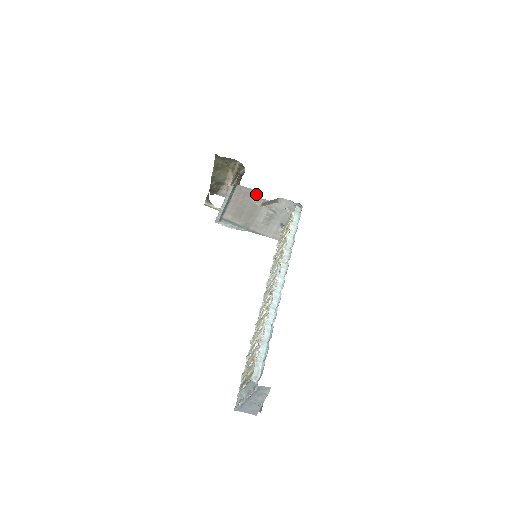
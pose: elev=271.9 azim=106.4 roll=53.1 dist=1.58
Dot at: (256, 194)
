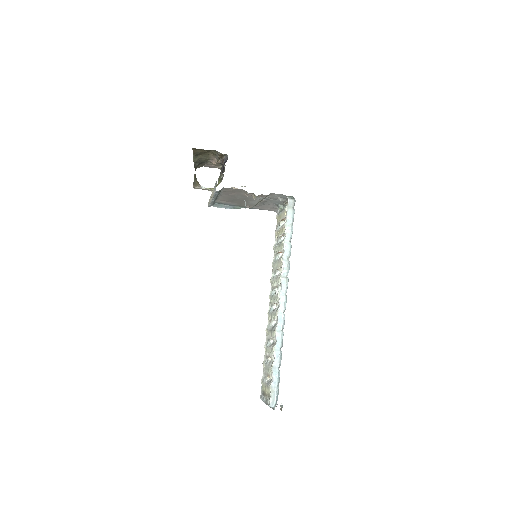
Dot at: (244, 191)
